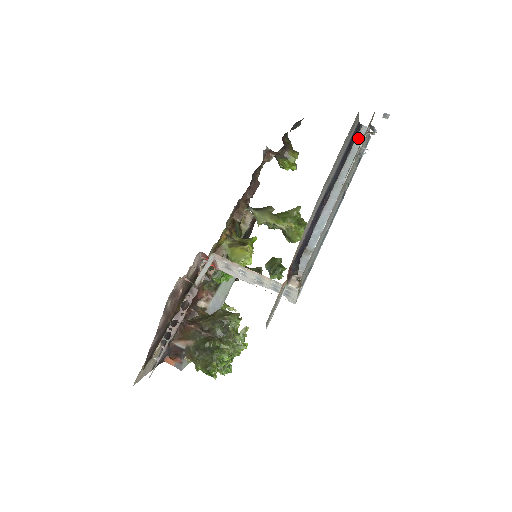
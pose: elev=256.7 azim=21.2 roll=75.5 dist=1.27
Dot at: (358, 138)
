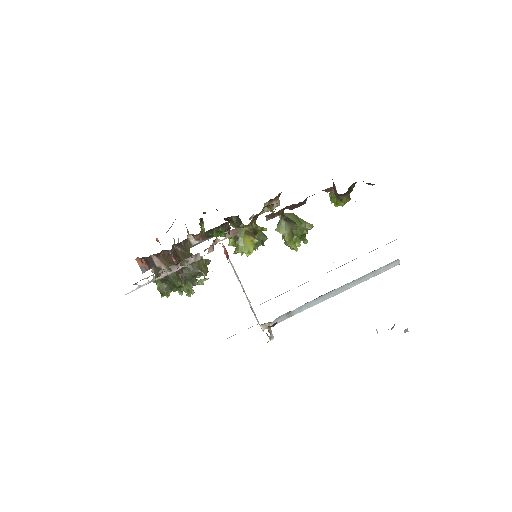
Dot at: (387, 265)
